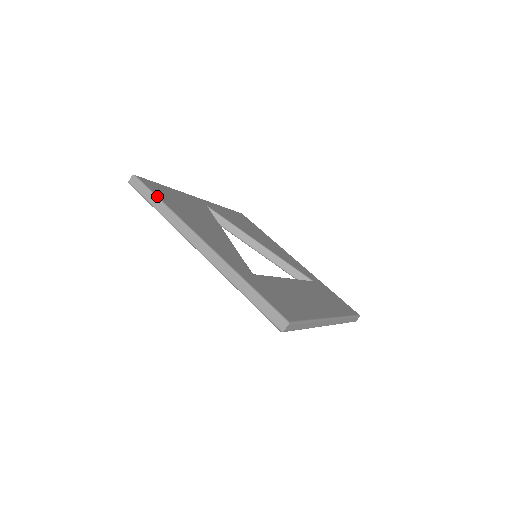
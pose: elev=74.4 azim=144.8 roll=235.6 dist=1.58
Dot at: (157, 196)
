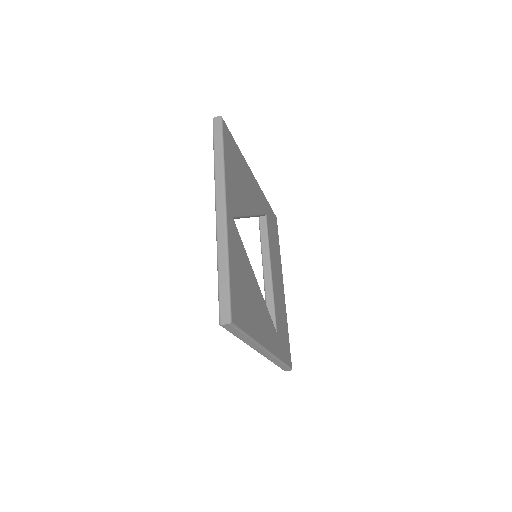
Dot at: (247, 334)
